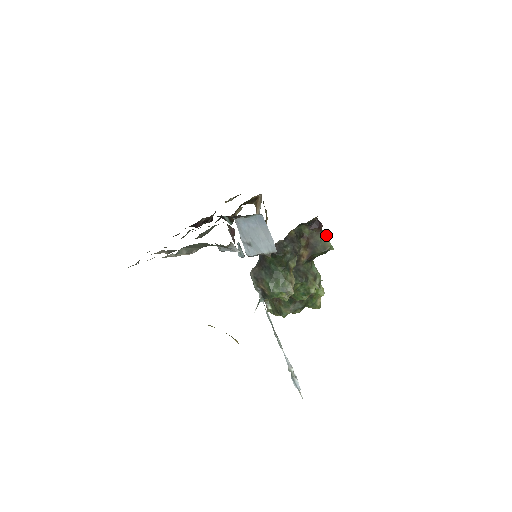
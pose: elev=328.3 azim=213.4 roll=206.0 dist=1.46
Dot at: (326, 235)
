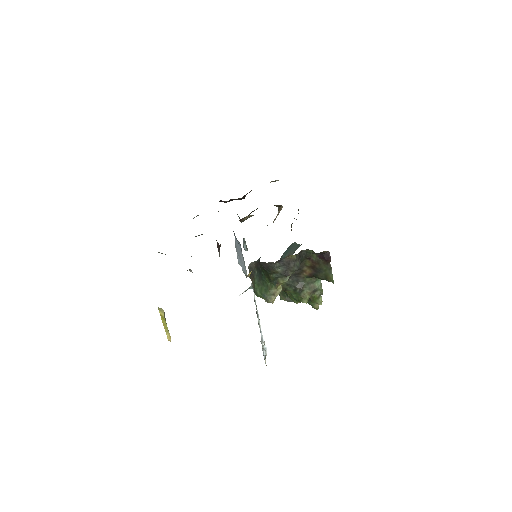
Dot at: occluded
